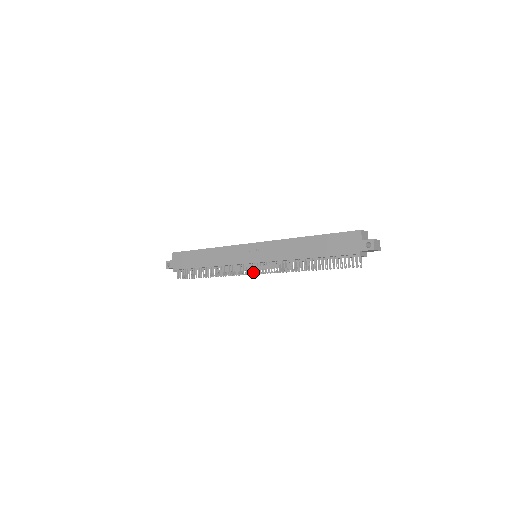
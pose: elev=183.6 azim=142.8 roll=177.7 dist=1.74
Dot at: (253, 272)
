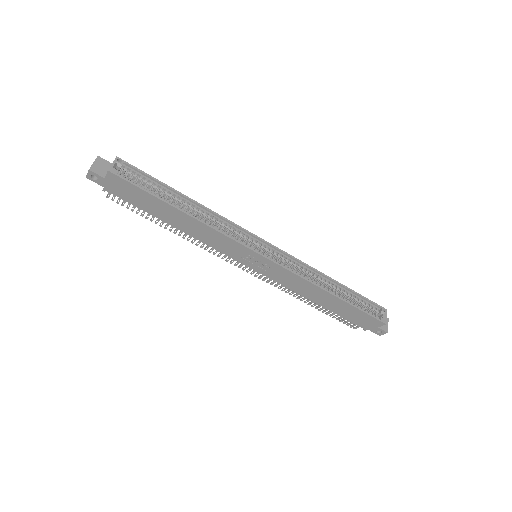
Dot at: (243, 269)
